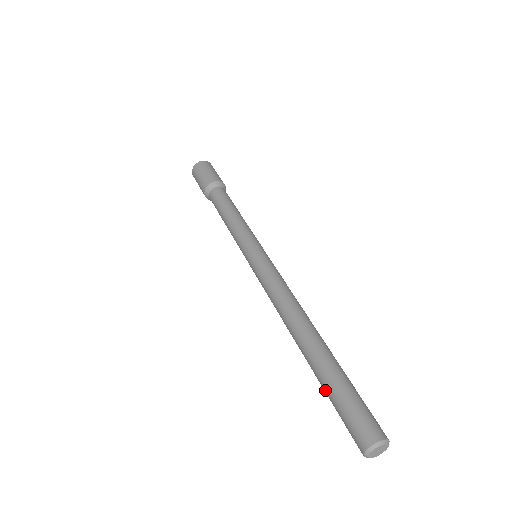
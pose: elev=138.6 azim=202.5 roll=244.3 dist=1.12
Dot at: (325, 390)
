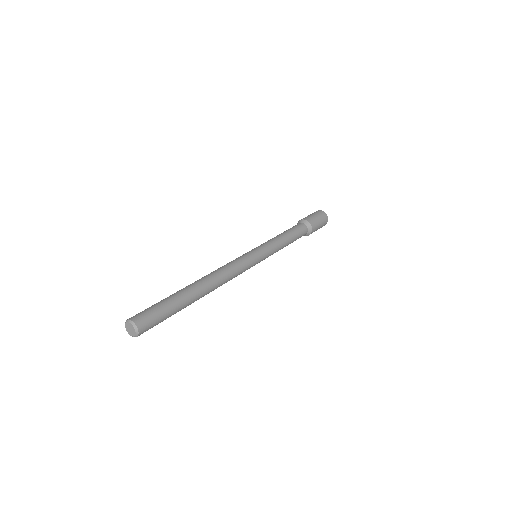
Dot at: occluded
